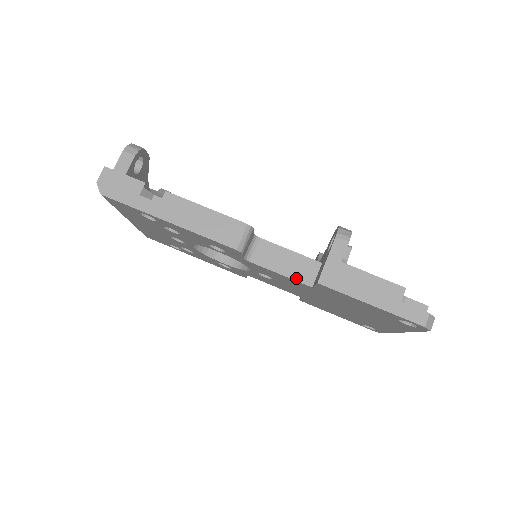
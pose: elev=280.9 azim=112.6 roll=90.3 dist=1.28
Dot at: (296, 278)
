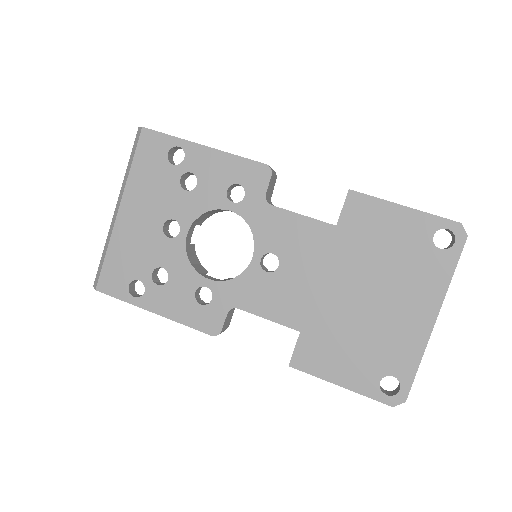
Dot at: (318, 220)
